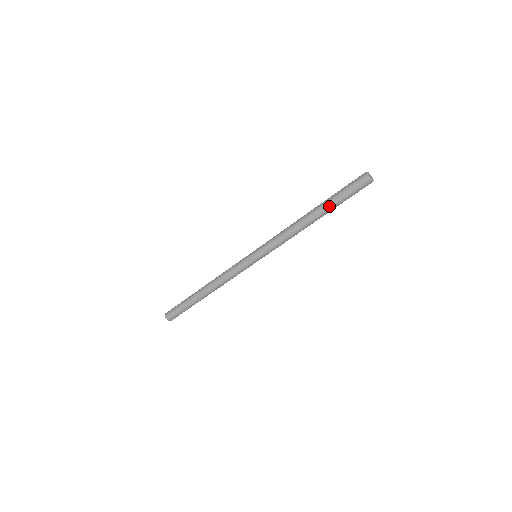
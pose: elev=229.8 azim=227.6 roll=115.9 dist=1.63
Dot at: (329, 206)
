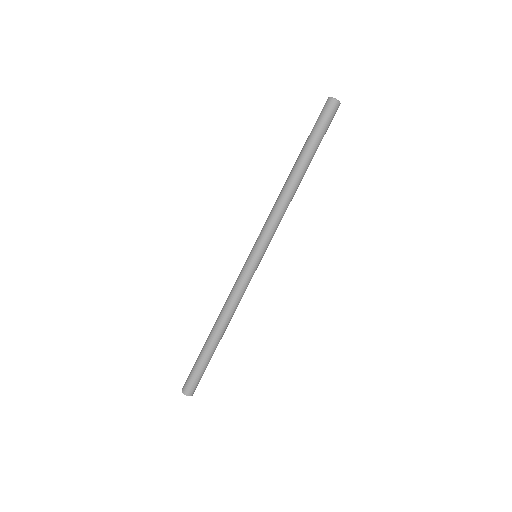
Dot at: (312, 154)
